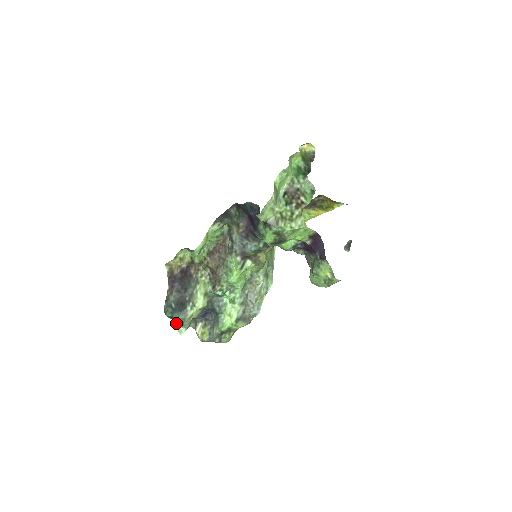
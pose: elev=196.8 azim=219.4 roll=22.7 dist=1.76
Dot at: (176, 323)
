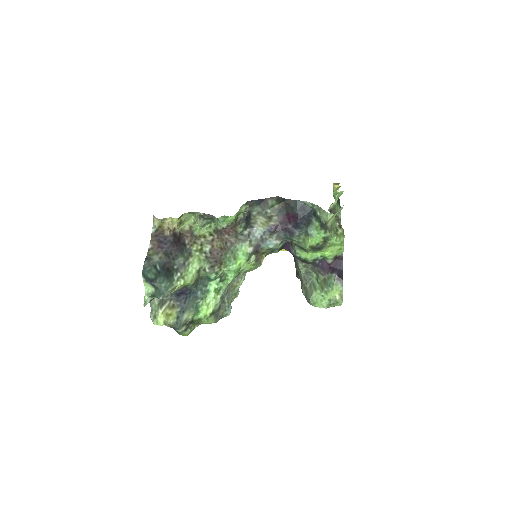
Dot at: occluded
